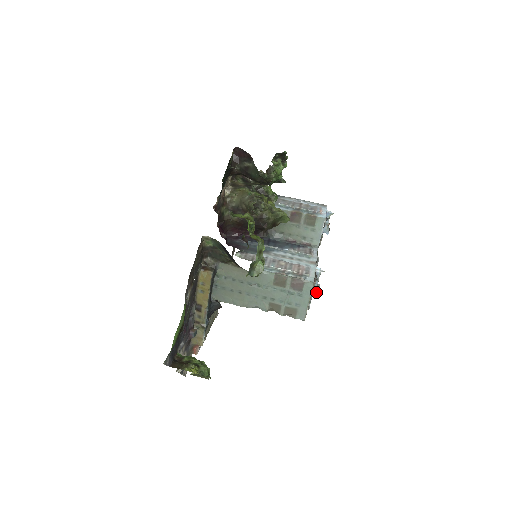
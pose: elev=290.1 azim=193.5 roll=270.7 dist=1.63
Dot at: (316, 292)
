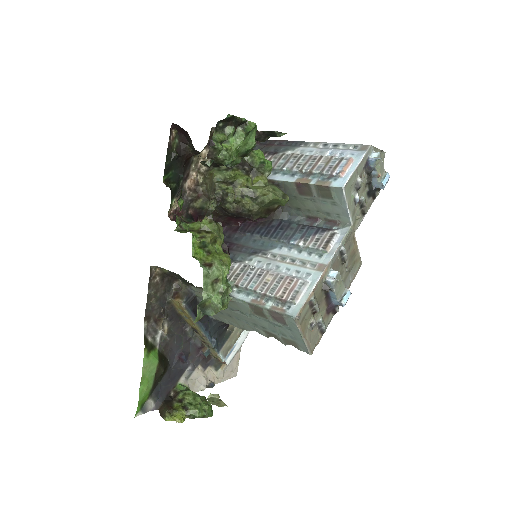
Dot at: (339, 304)
